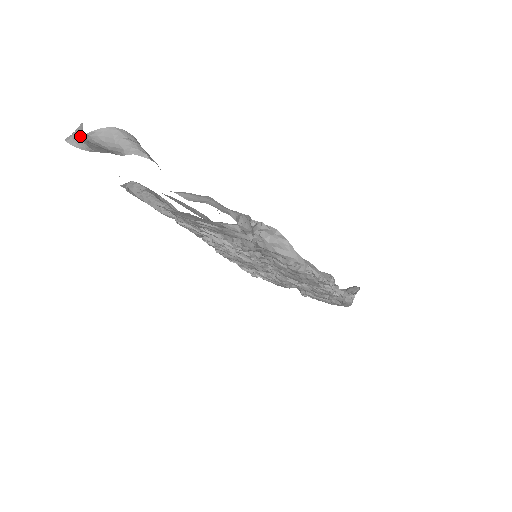
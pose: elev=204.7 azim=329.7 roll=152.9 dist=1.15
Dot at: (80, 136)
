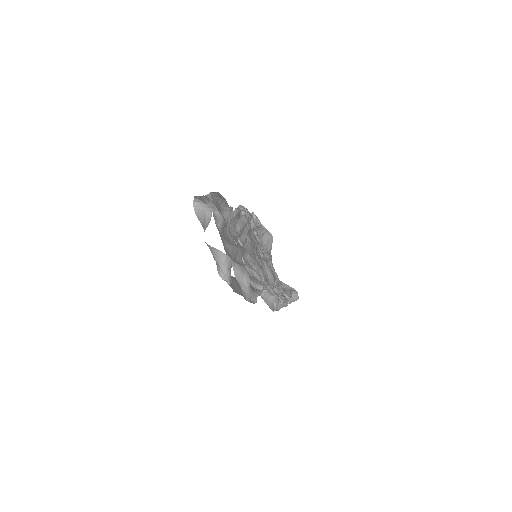
Dot at: (204, 218)
